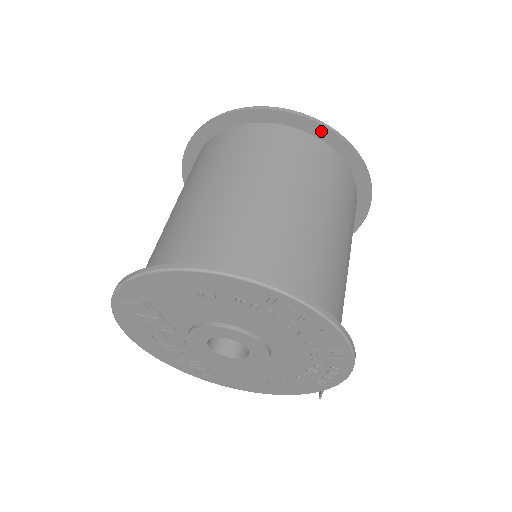
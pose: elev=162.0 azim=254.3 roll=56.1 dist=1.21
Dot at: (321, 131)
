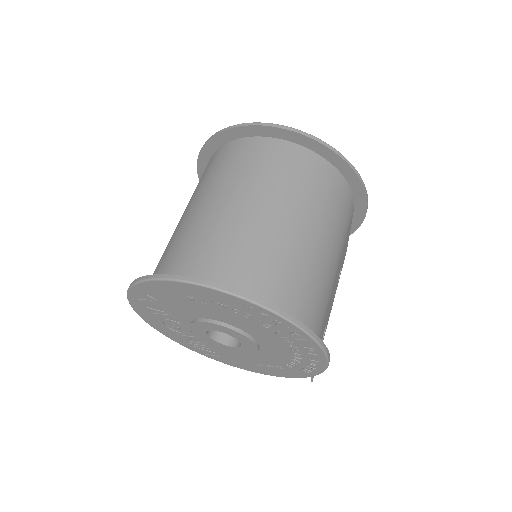
Dot at: (314, 145)
